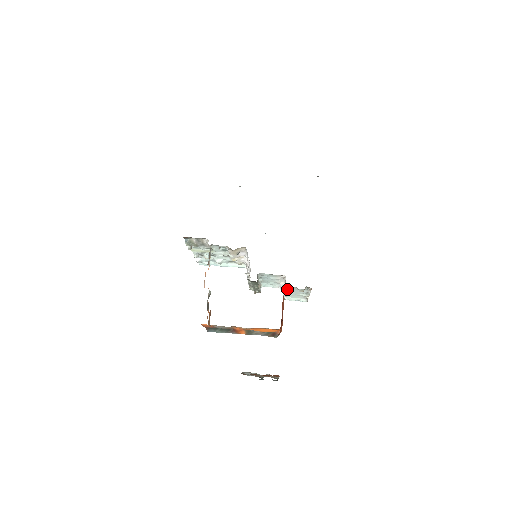
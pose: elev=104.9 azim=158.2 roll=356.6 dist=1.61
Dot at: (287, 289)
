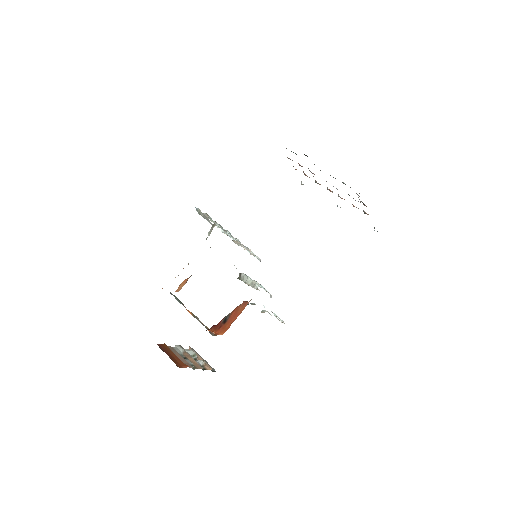
Dot at: occluded
